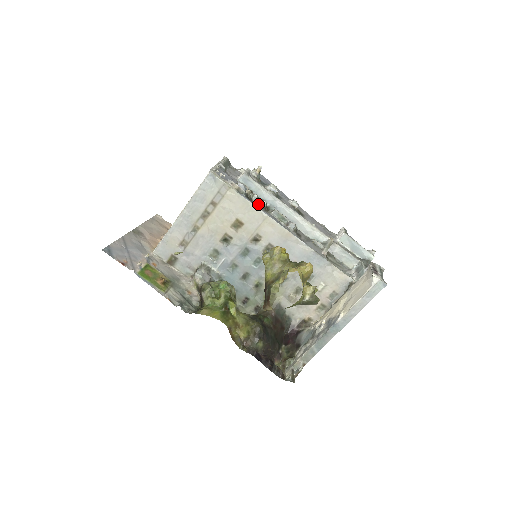
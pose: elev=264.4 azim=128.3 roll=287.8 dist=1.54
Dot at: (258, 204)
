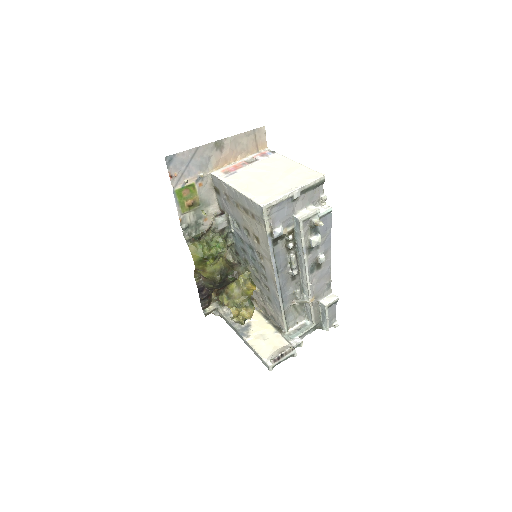
Dot at: (286, 243)
